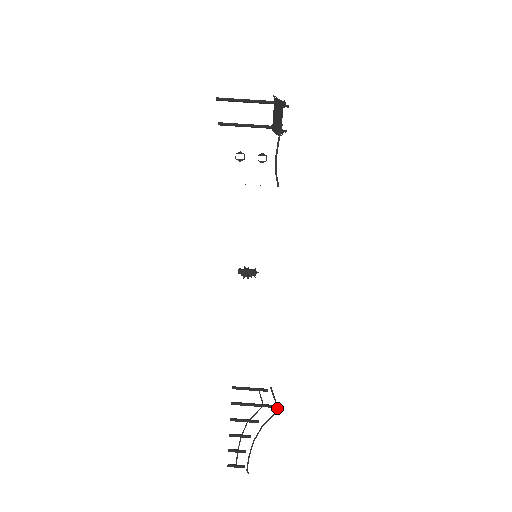
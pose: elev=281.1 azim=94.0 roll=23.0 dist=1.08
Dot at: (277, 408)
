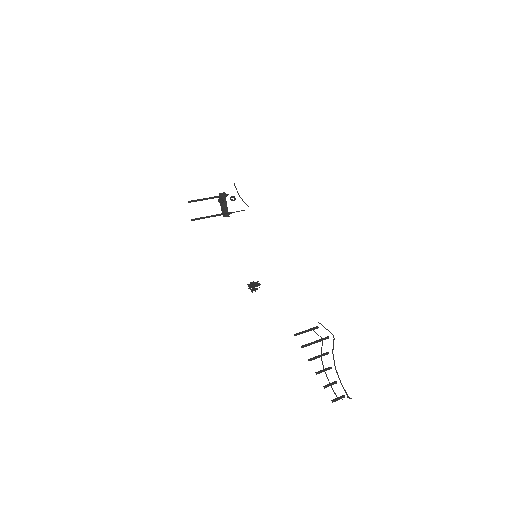
Dot at: (333, 335)
